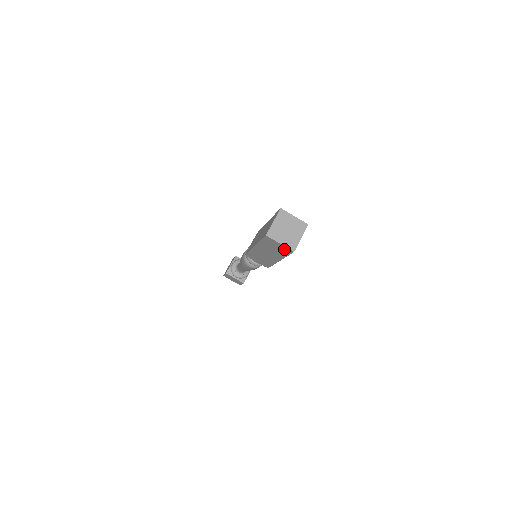
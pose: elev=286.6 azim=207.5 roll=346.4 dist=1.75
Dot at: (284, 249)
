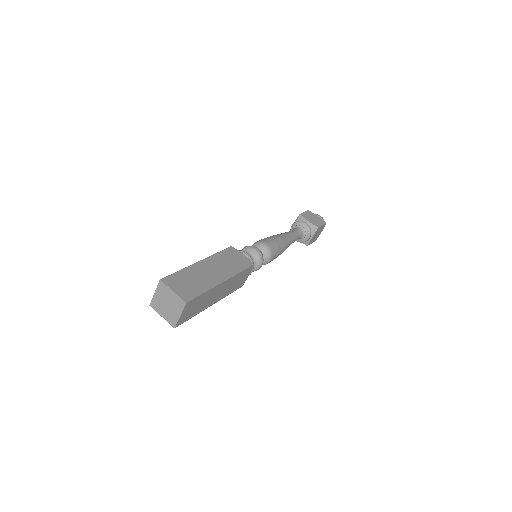
Dot at: occluded
